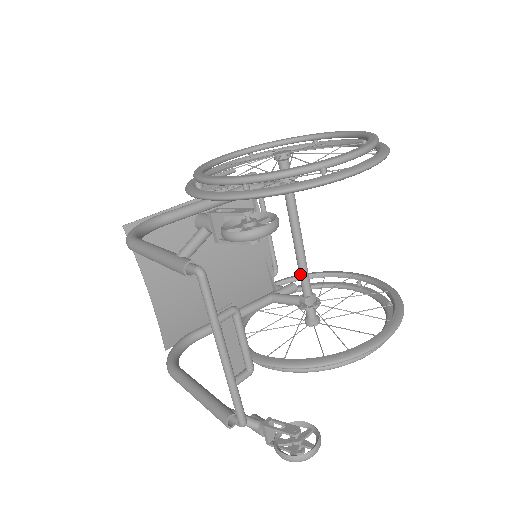
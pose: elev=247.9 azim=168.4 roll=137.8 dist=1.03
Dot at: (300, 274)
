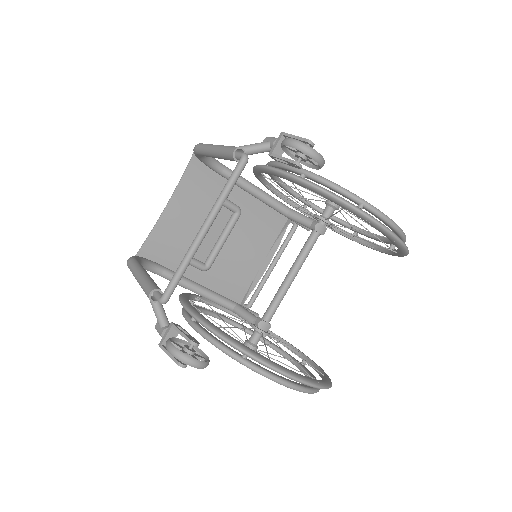
Dot at: (274, 298)
